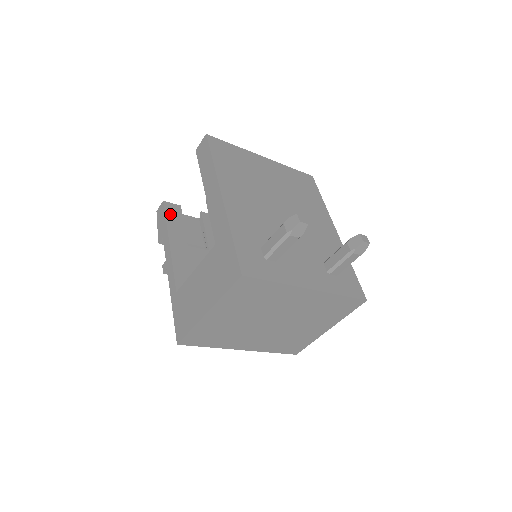
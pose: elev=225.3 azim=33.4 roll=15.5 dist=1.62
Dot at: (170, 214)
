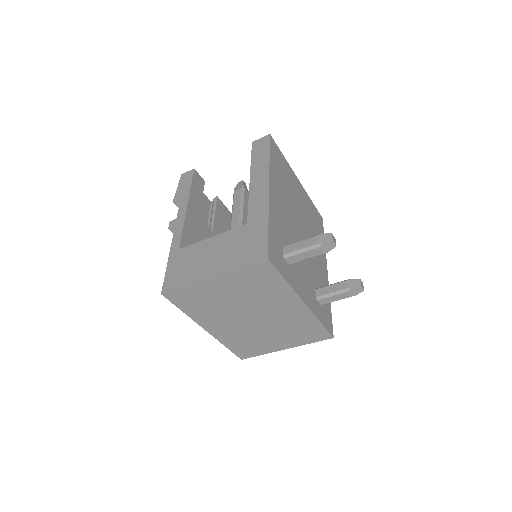
Dot at: (195, 182)
